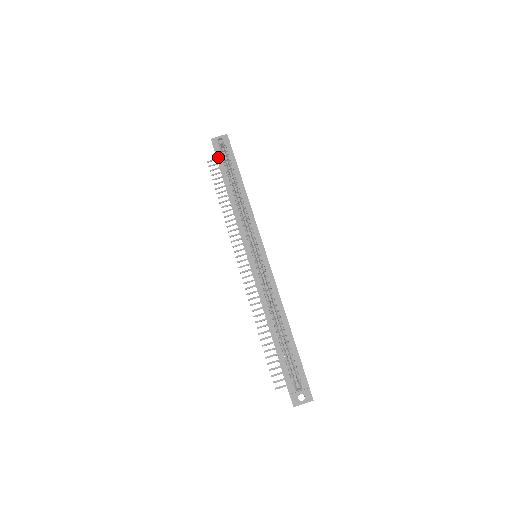
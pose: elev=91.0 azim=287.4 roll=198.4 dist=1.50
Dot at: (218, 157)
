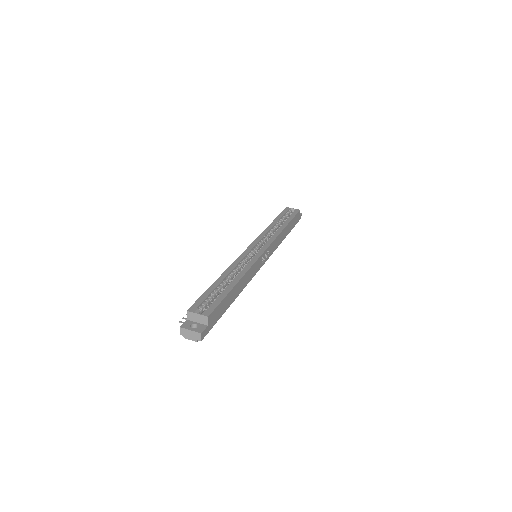
Dot at: (283, 212)
